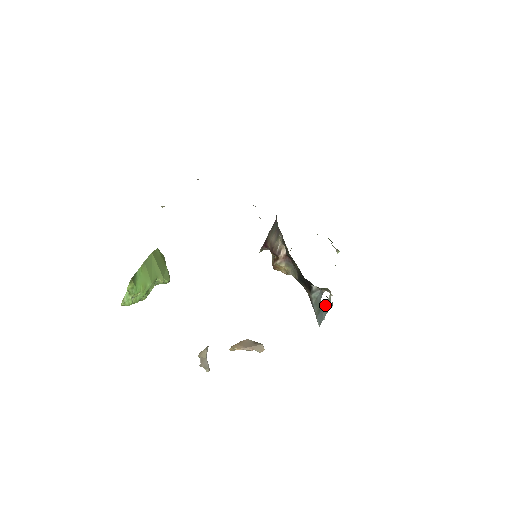
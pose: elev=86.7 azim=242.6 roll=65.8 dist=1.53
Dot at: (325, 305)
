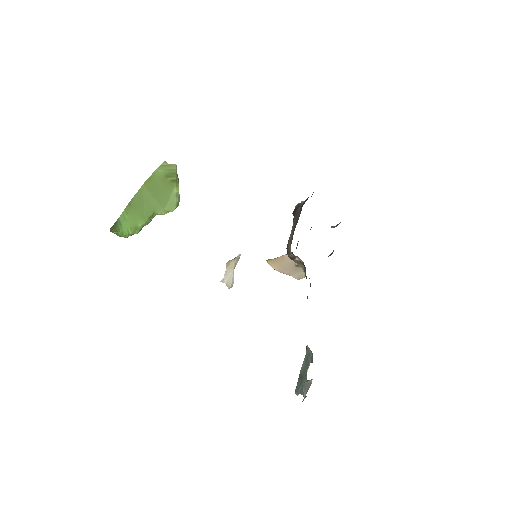
Dot at: (304, 383)
